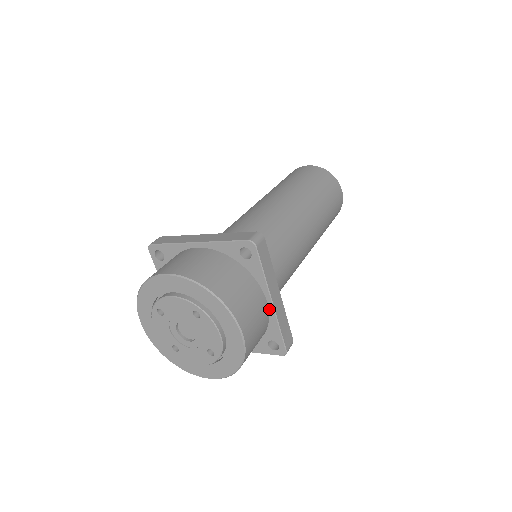
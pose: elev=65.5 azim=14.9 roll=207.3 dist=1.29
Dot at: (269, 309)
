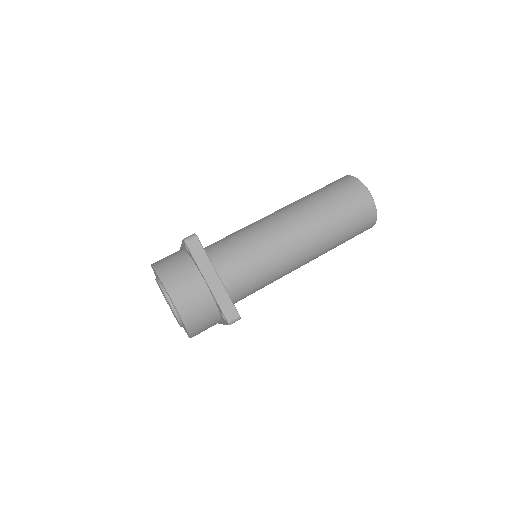
Dot at: (209, 288)
